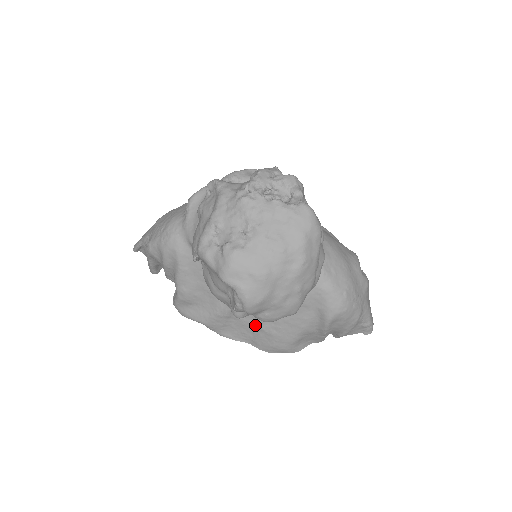
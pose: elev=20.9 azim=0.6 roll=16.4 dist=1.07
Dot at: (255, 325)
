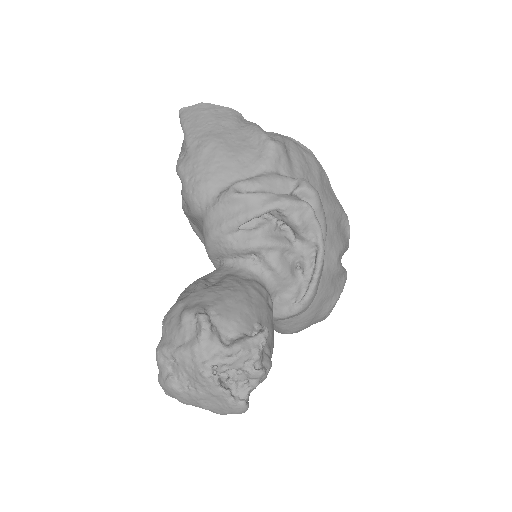
Dot at: occluded
